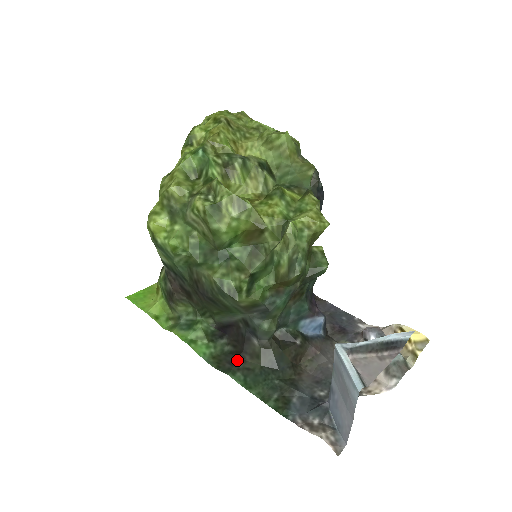
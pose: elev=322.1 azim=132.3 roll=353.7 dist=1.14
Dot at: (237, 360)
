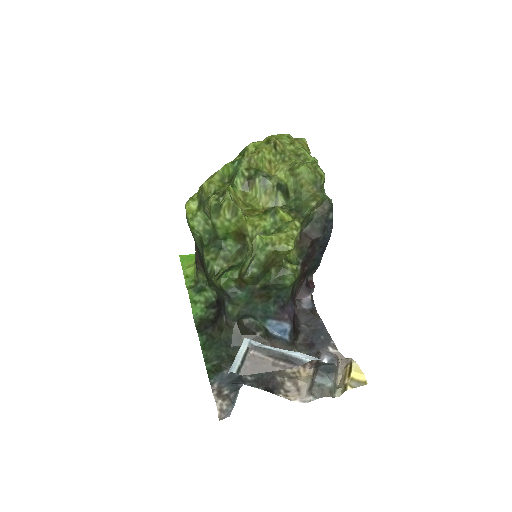
Dot at: (210, 327)
